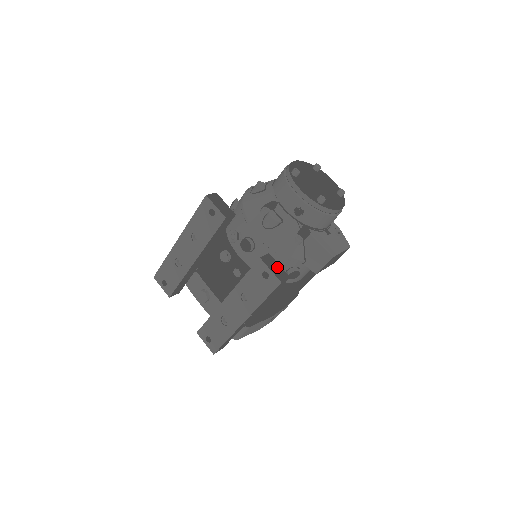
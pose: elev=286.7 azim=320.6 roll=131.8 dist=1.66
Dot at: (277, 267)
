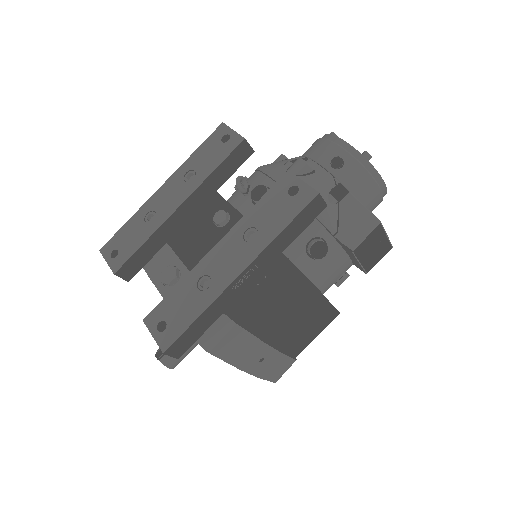
Dot at: occluded
